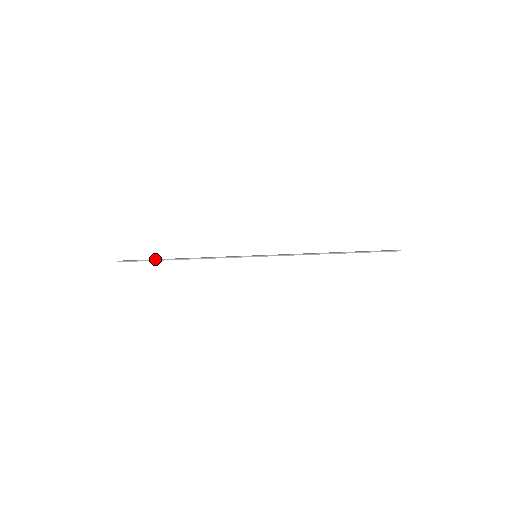
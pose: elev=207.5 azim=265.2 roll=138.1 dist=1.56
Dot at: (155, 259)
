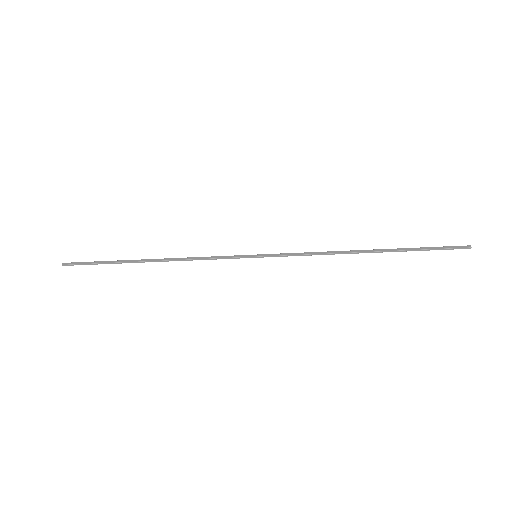
Dot at: (113, 261)
